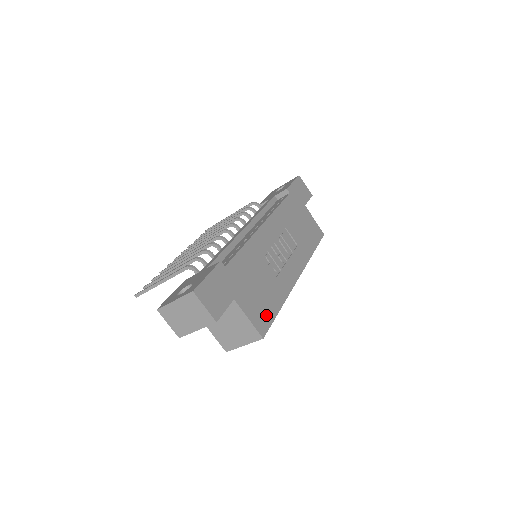
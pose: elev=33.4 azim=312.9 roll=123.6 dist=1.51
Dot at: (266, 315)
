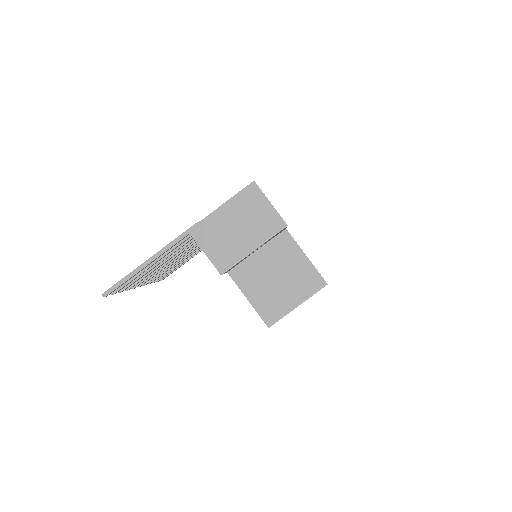
Dot at: occluded
